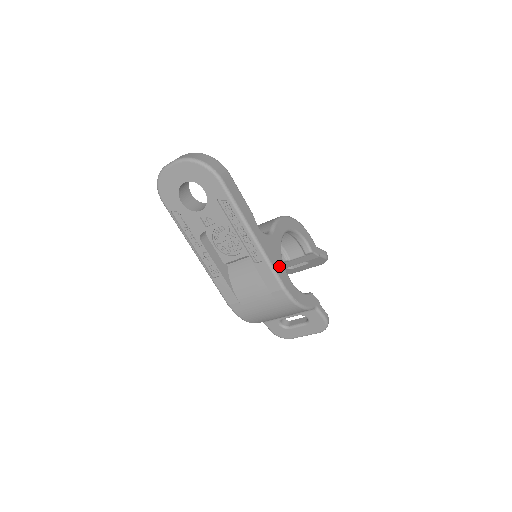
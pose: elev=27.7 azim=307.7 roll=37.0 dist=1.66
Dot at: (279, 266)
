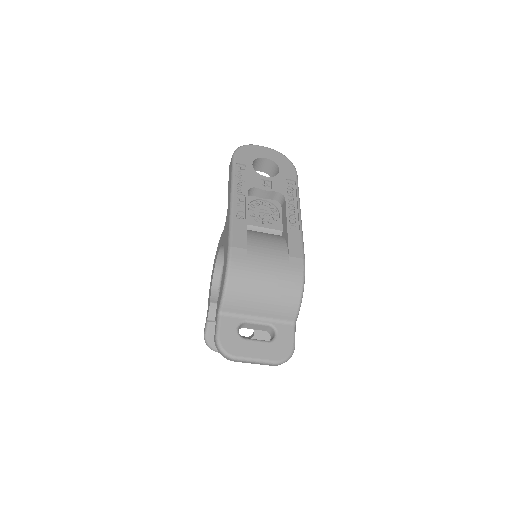
Dot at: occluded
